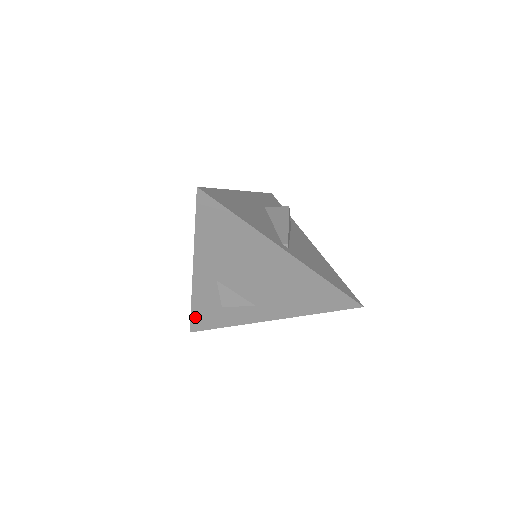
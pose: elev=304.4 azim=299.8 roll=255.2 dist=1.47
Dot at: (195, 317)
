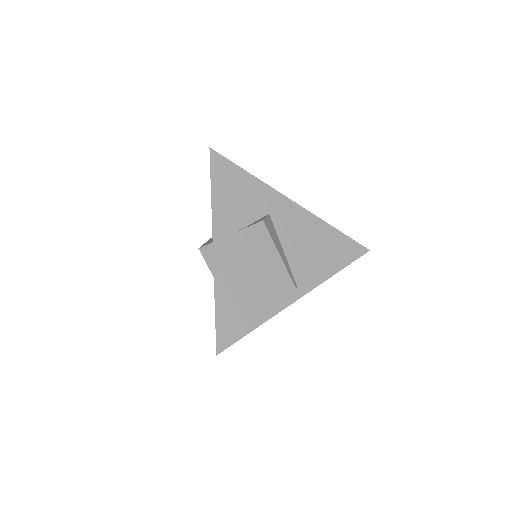
Dot at: occluded
